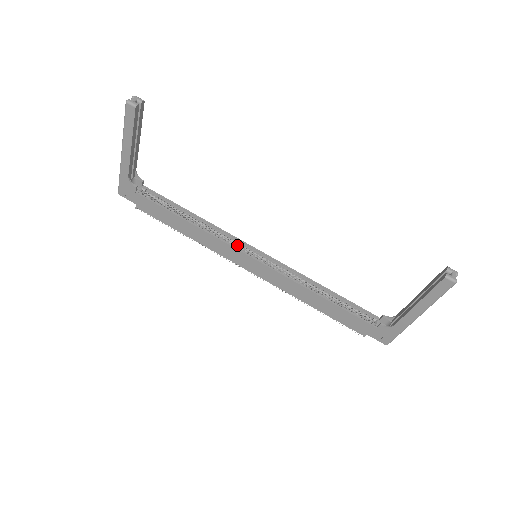
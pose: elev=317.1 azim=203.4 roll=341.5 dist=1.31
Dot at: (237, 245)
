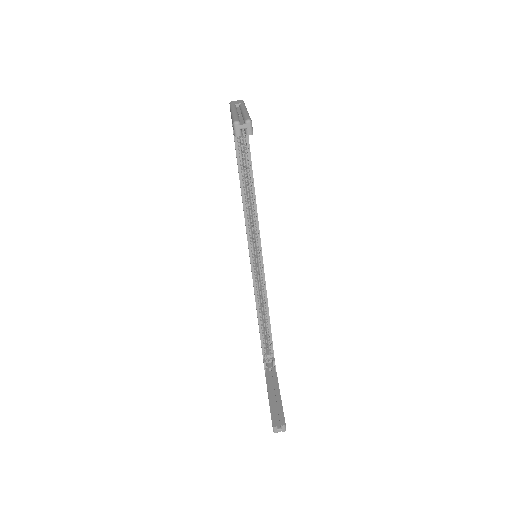
Dot at: (255, 237)
